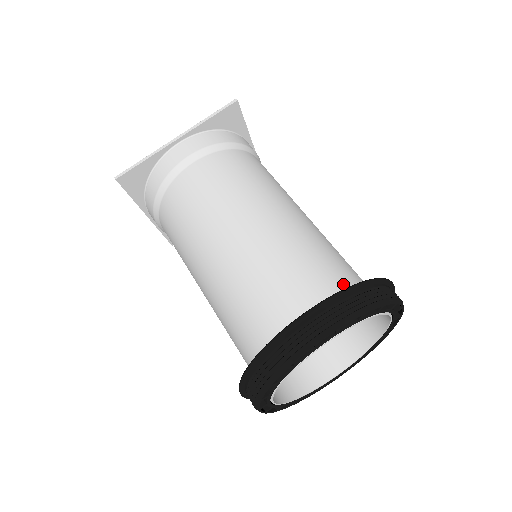
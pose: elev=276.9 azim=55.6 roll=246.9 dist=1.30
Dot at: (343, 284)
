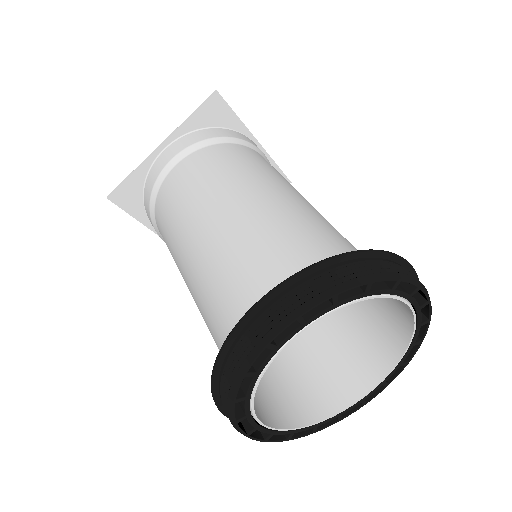
Dot at: occluded
